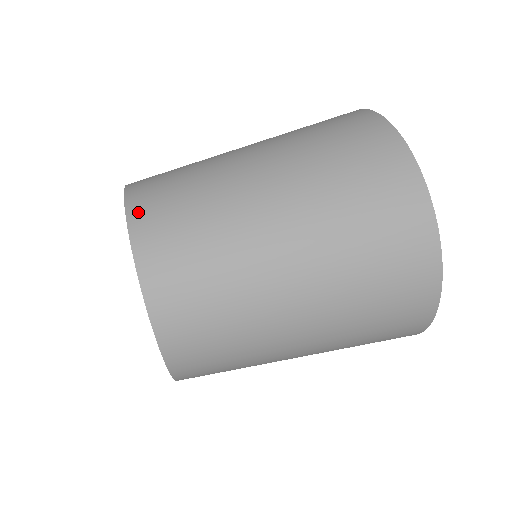
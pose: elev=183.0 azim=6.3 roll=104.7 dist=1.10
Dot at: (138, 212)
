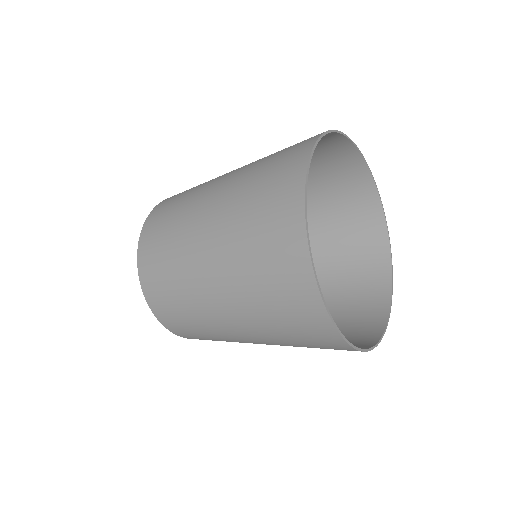
Dot at: (145, 233)
